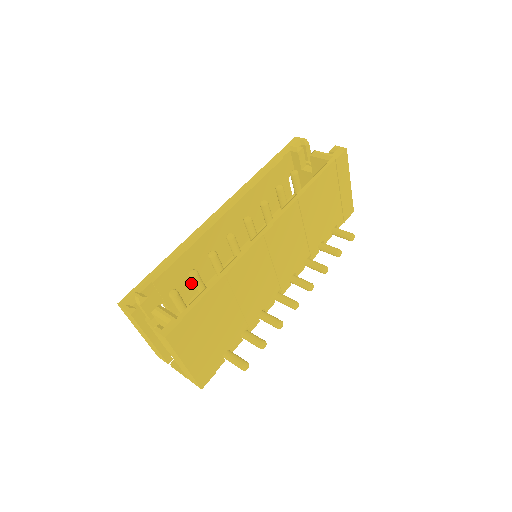
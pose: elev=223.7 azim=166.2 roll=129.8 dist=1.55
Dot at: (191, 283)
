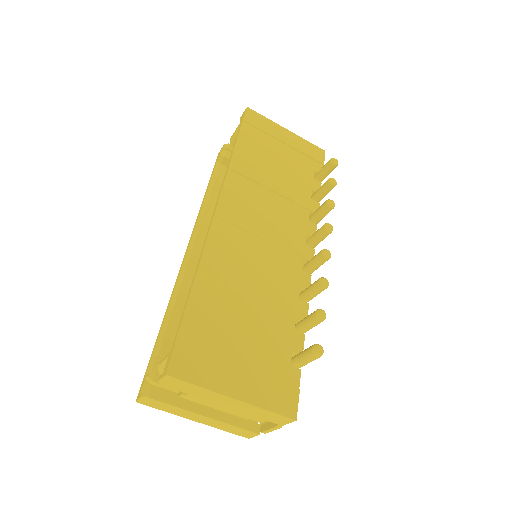
Dot at: occluded
